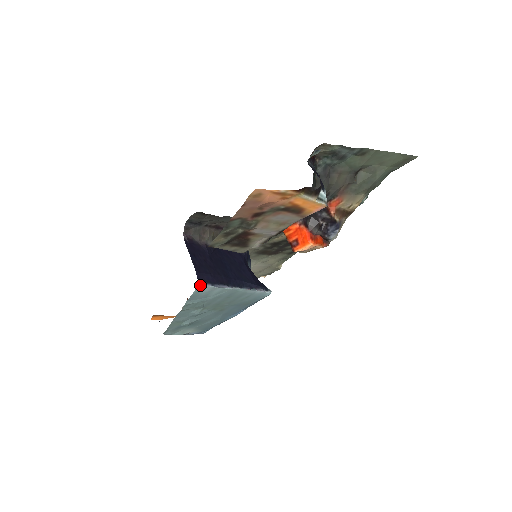
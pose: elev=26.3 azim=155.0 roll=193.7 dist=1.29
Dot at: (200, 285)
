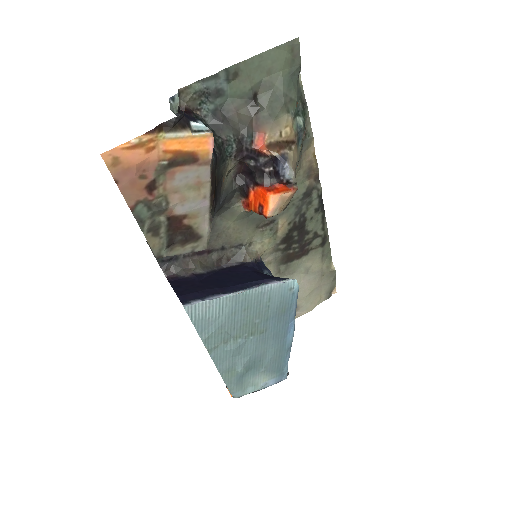
Dot at: (186, 305)
